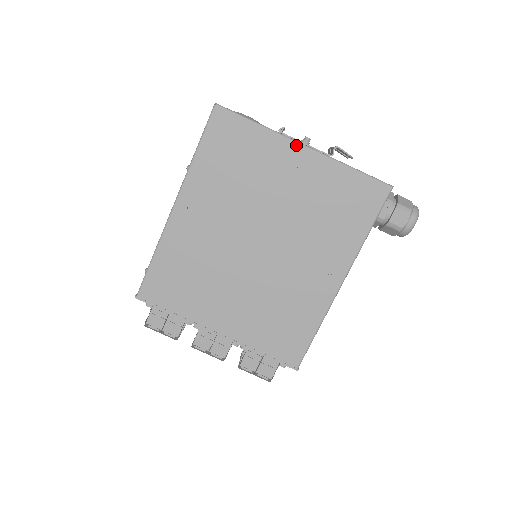
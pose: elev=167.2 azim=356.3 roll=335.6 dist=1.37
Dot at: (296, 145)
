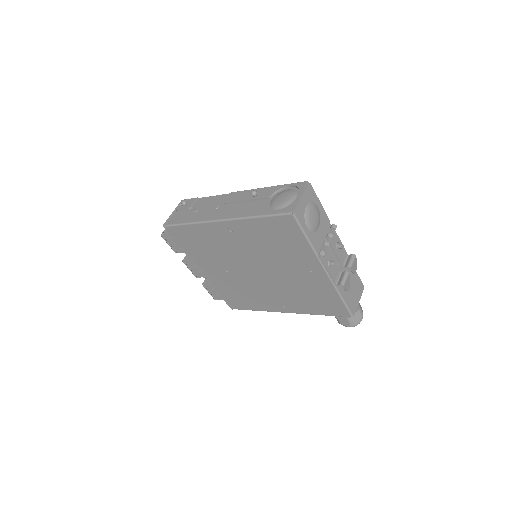
Dot at: (321, 267)
